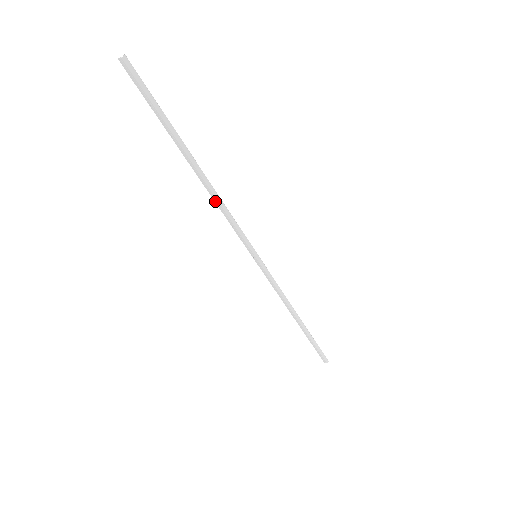
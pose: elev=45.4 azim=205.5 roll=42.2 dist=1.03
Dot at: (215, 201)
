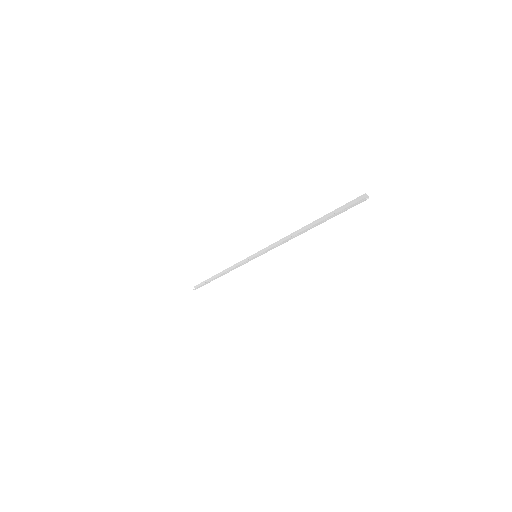
Dot at: (287, 240)
